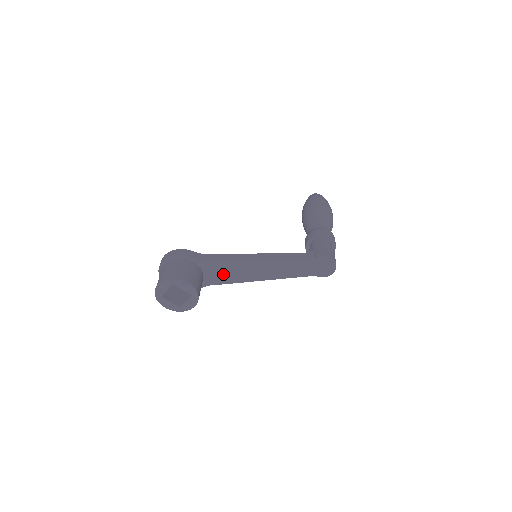
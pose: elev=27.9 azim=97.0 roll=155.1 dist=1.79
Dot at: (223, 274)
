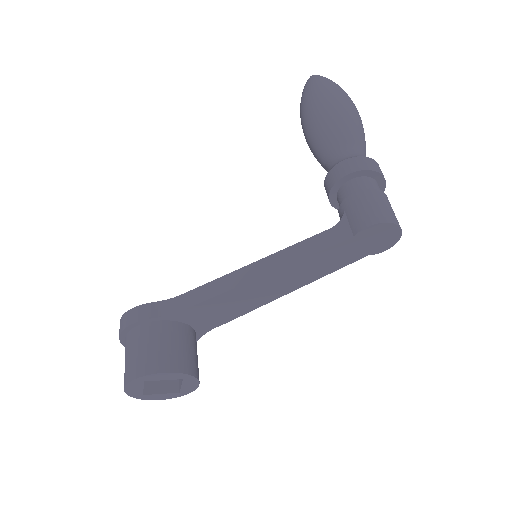
Dot at: (217, 313)
